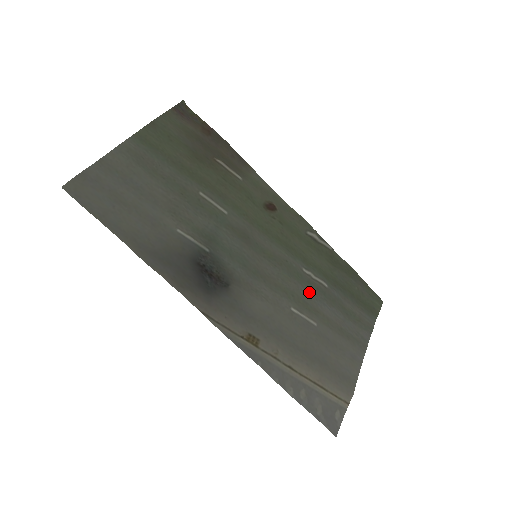
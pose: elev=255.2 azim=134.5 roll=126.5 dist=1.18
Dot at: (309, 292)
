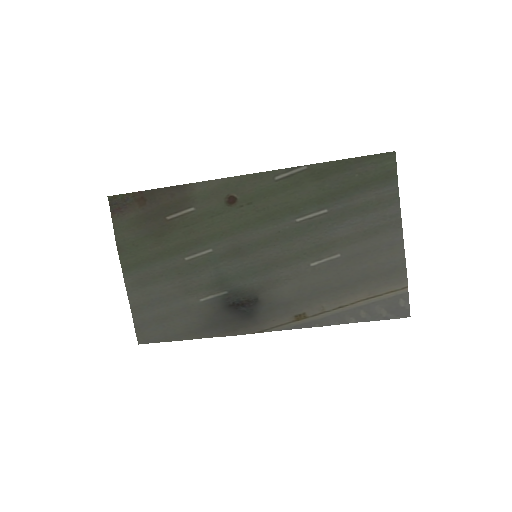
Dot at: (315, 234)
